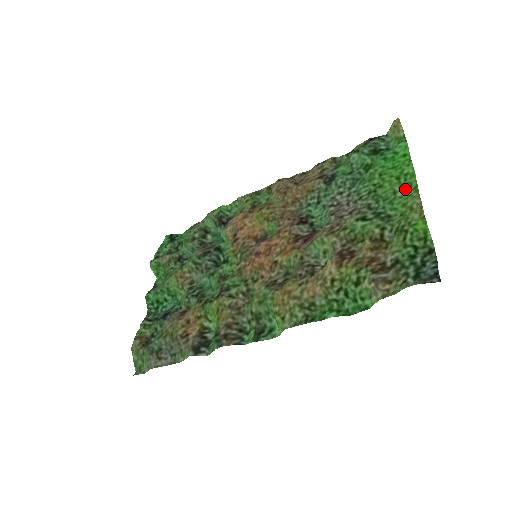
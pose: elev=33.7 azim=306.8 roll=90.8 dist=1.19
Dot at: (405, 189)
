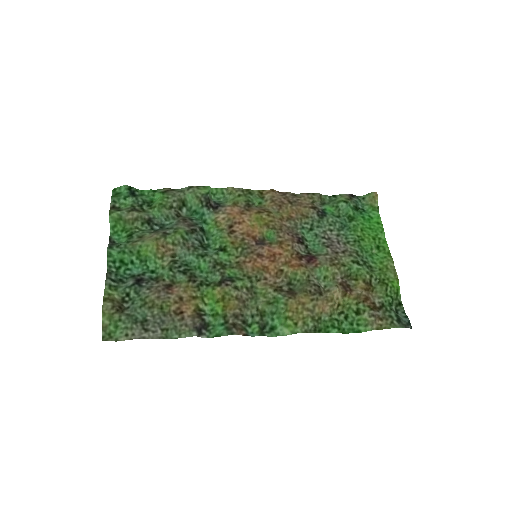
Dot at: (378, 249)
